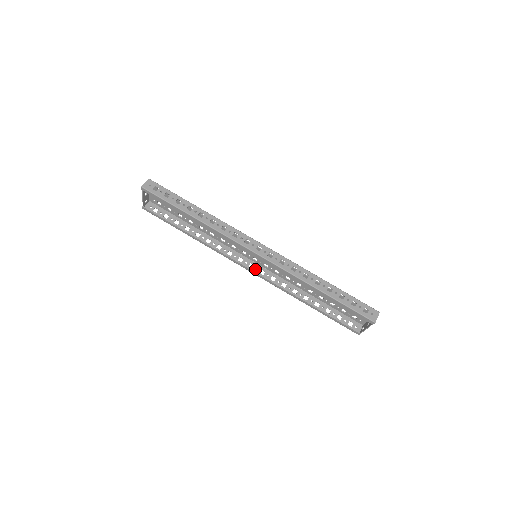
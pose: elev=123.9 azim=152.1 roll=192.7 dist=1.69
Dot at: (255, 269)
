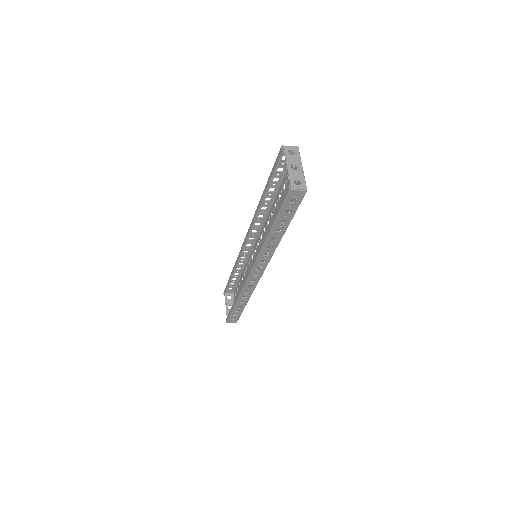
Dot at: (256, 271)
